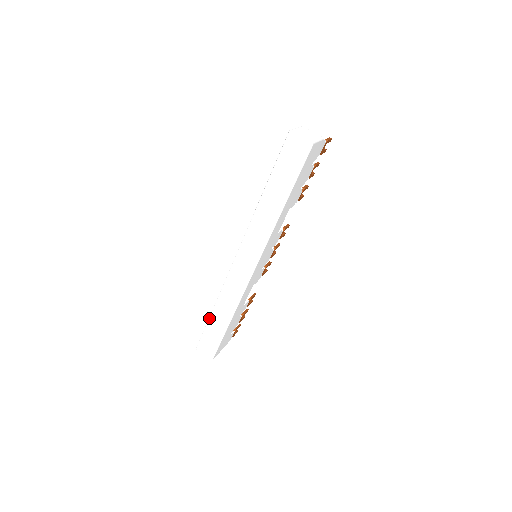
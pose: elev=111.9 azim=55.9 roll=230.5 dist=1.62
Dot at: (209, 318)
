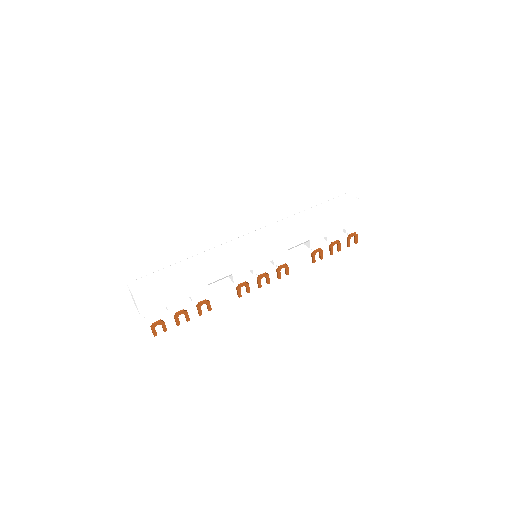
Dot at: (175, 263)
